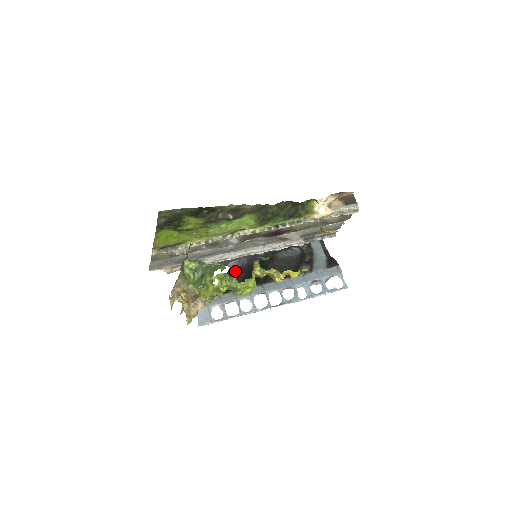
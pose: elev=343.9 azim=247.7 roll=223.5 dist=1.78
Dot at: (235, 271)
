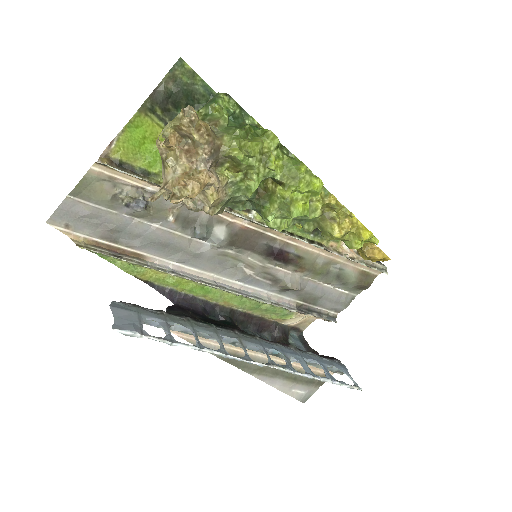
Dot at: (184, 309)
